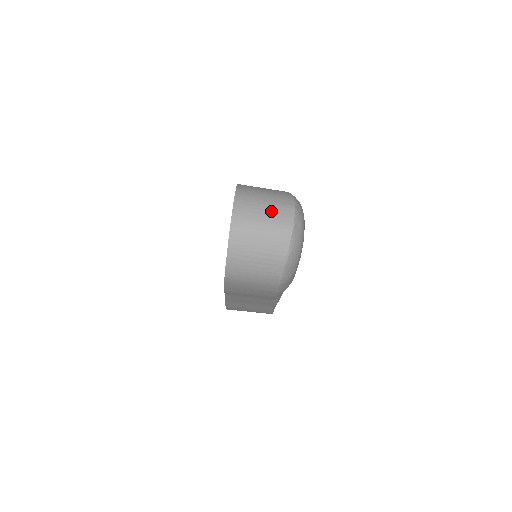
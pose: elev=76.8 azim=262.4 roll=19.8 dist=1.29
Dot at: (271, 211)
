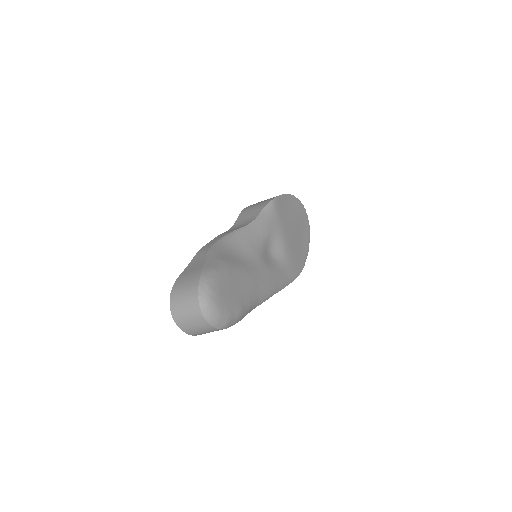
Dot at: (187, 305)
